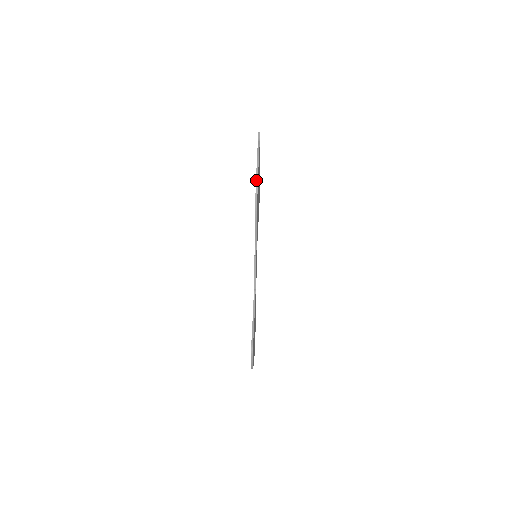
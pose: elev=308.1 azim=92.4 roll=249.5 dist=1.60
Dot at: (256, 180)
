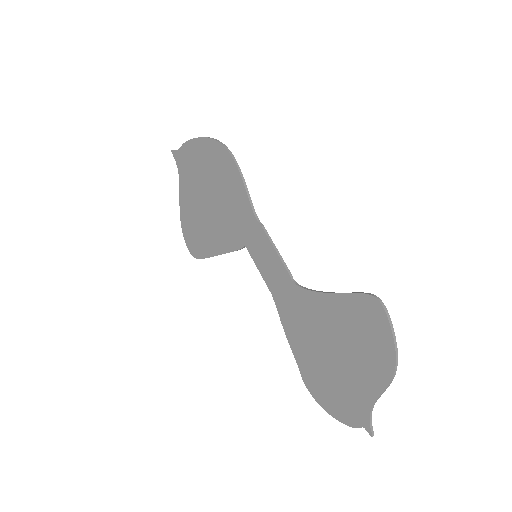
Dot at: (213, 139)
